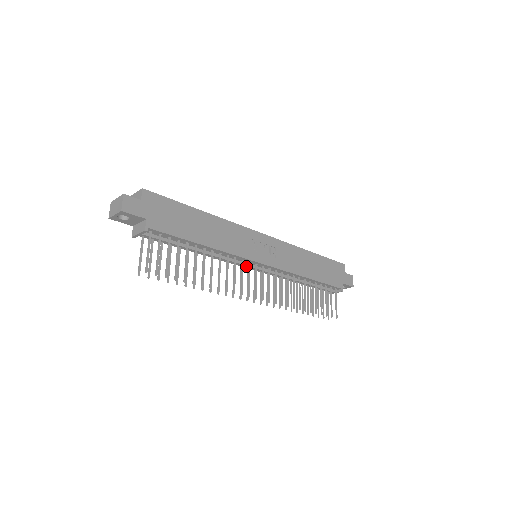
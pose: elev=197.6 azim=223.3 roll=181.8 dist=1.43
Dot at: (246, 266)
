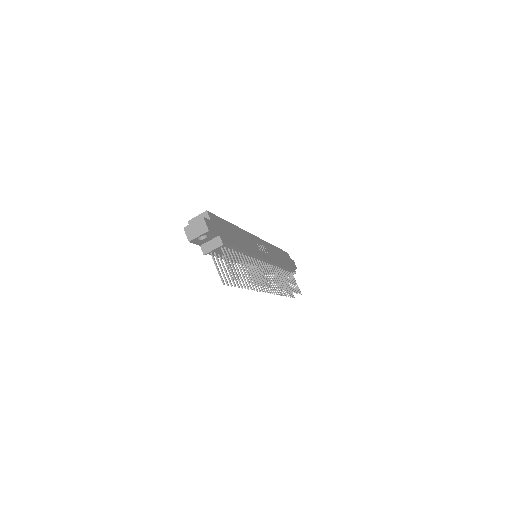
Dot at: (256, 265)
